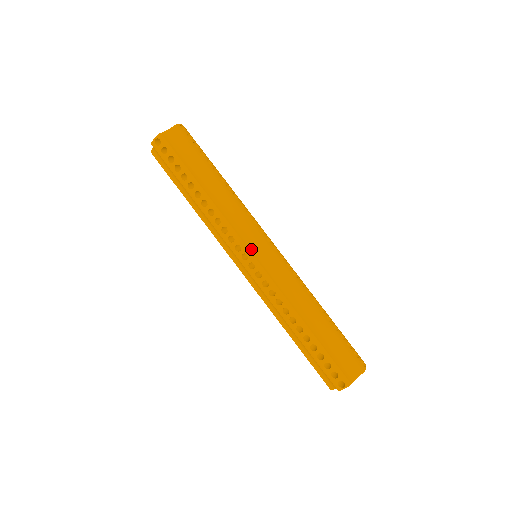
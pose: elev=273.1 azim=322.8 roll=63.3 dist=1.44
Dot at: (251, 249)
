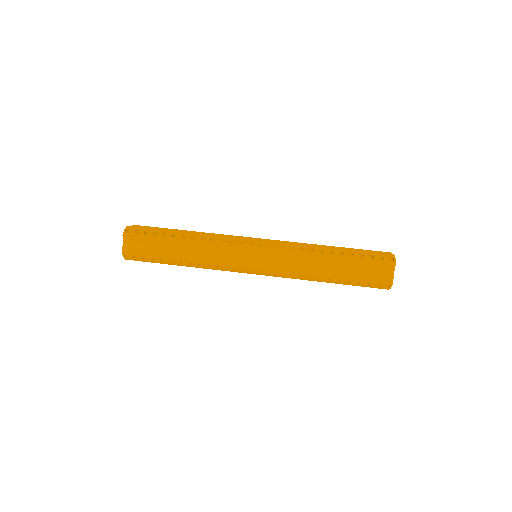
Dot at: (251, 240)
